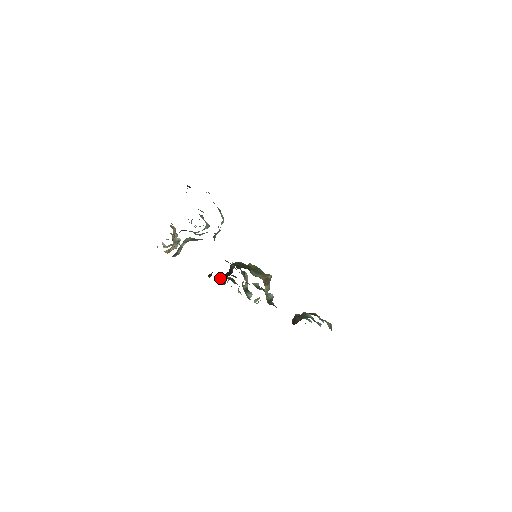
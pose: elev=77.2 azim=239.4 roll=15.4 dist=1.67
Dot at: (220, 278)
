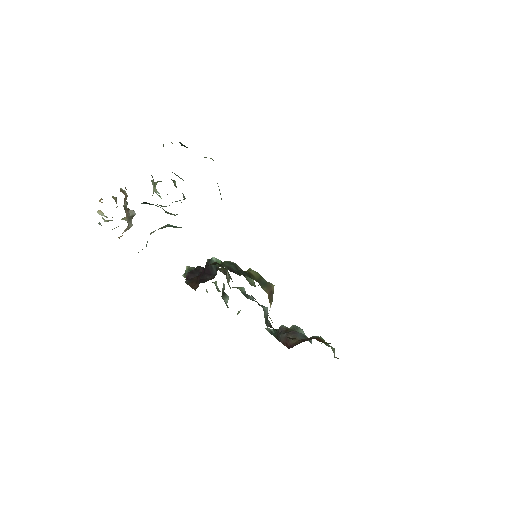
Dot at: (188, 274)
